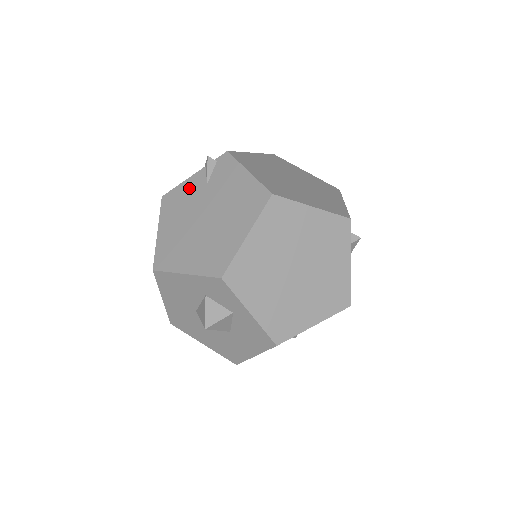
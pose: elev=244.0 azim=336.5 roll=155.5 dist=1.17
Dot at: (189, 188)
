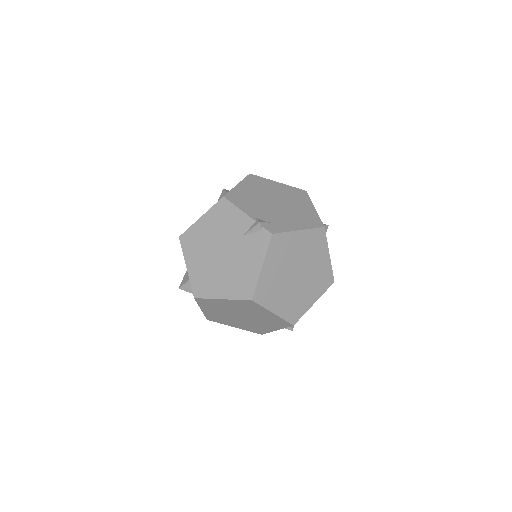
Dot at: (236, 220)
